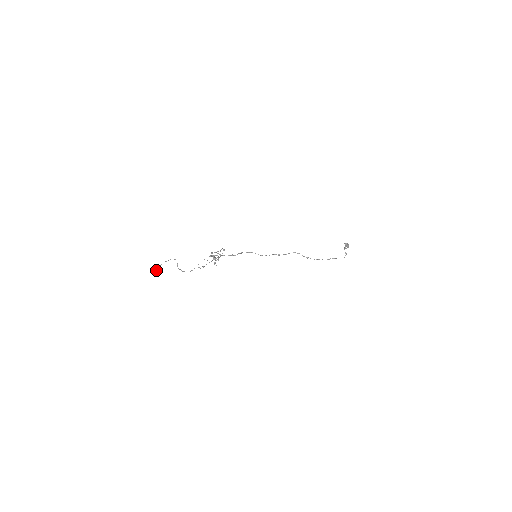
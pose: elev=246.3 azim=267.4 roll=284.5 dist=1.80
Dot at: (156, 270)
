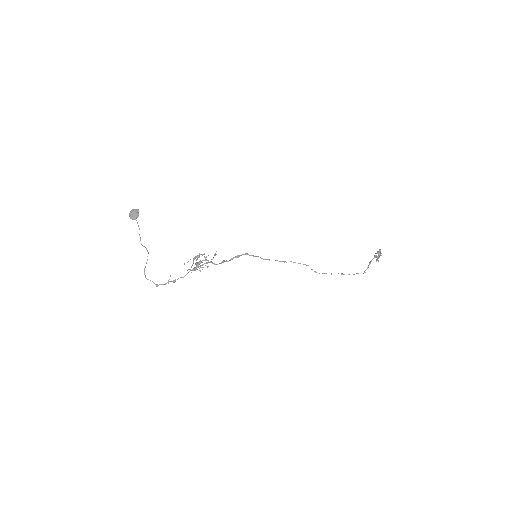
Dot at: (131, 216)
